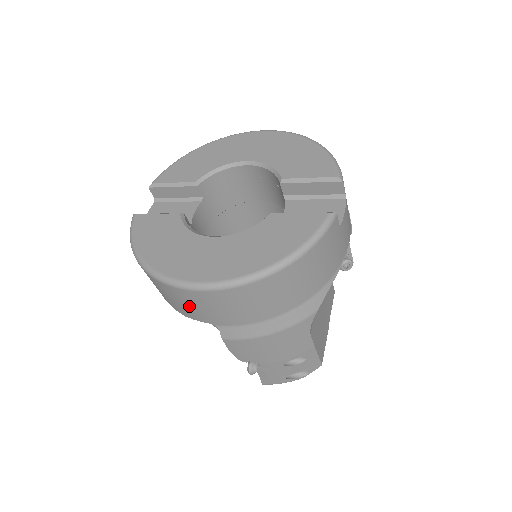
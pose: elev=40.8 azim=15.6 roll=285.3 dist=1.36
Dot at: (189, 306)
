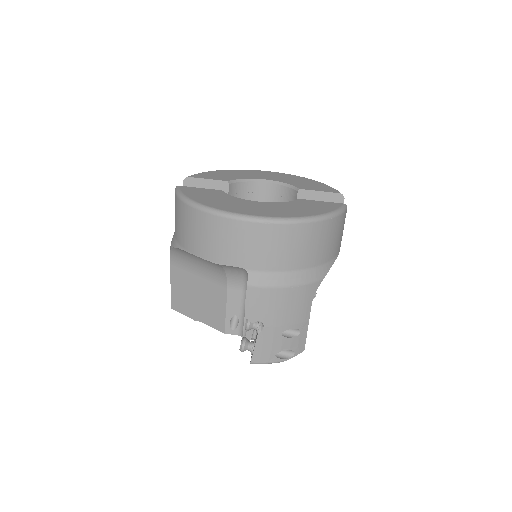
Dot at: (233, 244)
